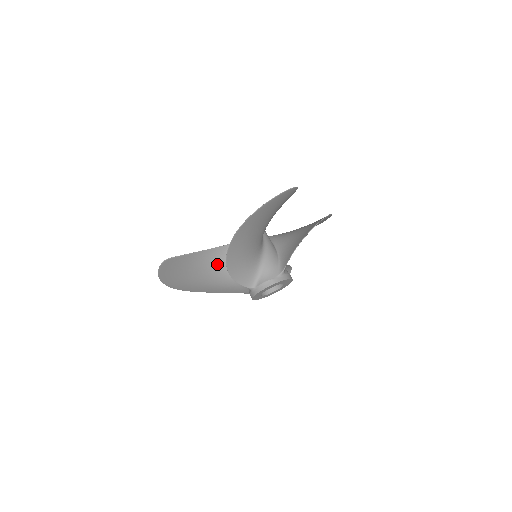
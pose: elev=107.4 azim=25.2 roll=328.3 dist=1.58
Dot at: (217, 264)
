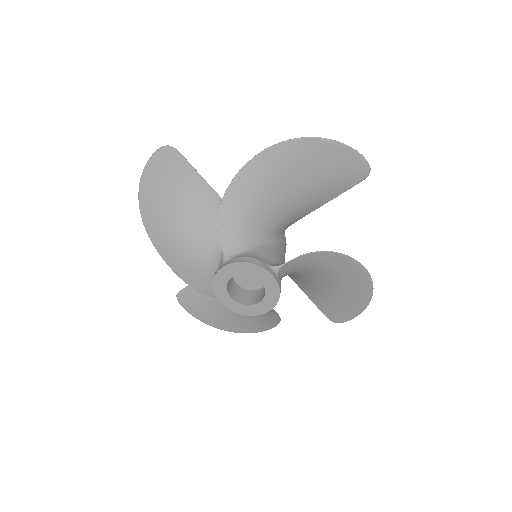
Dot at: (210, 221)
